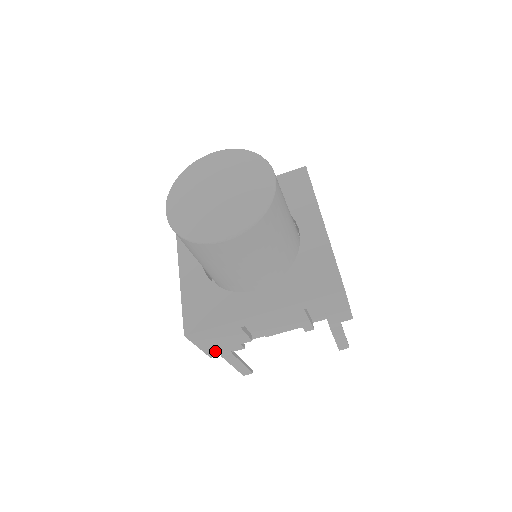
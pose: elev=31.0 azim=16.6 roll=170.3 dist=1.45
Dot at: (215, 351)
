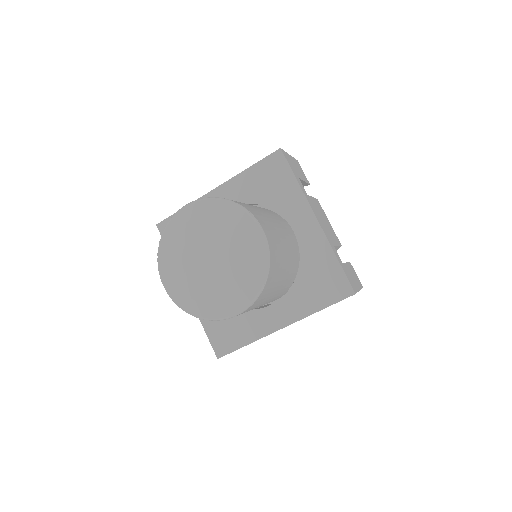
Dot at: occluded
